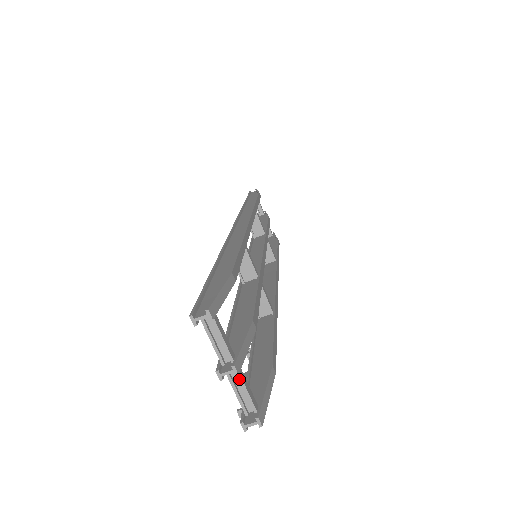
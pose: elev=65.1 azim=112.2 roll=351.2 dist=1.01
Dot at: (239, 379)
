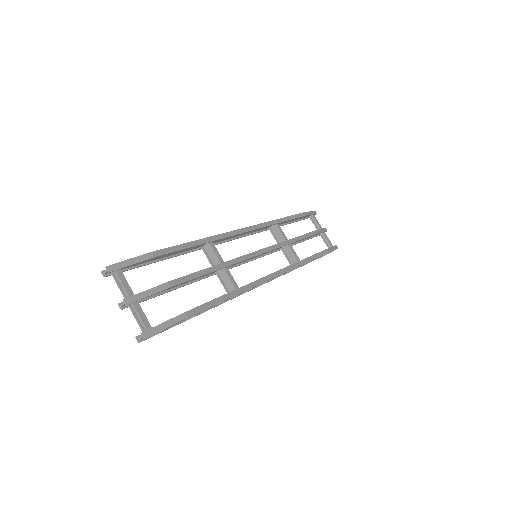
Dot at: (135, 311)
